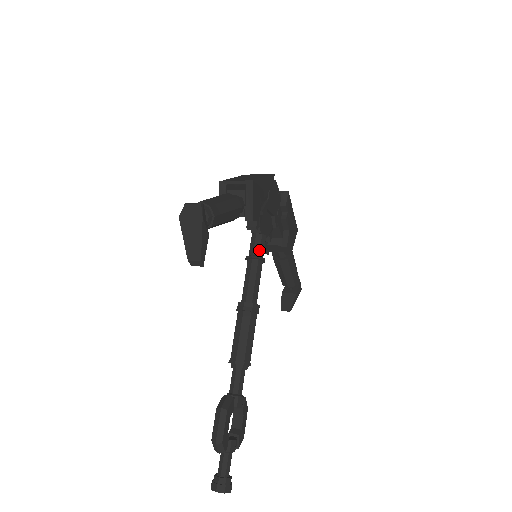
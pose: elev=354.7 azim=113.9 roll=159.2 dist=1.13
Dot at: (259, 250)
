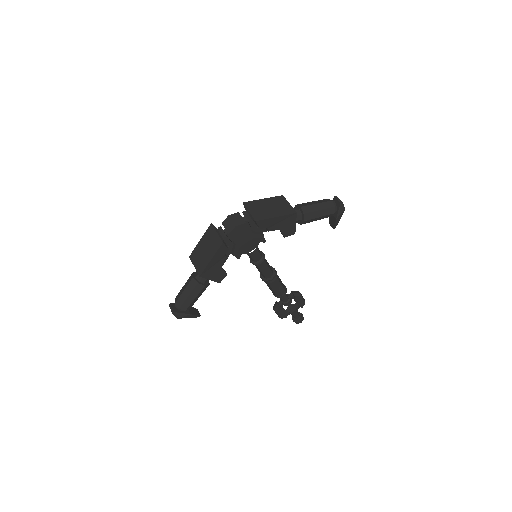
Dot at: (253, 260)
